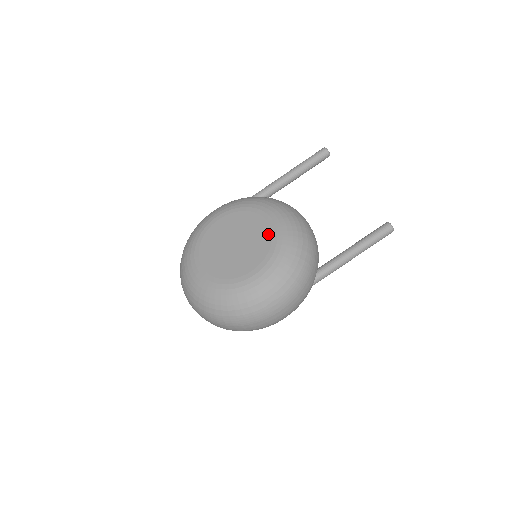
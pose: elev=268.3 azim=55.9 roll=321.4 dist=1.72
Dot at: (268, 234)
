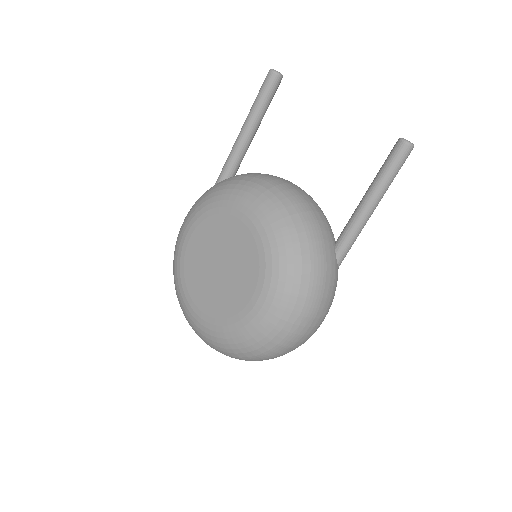
Dot at: (249, 240)
